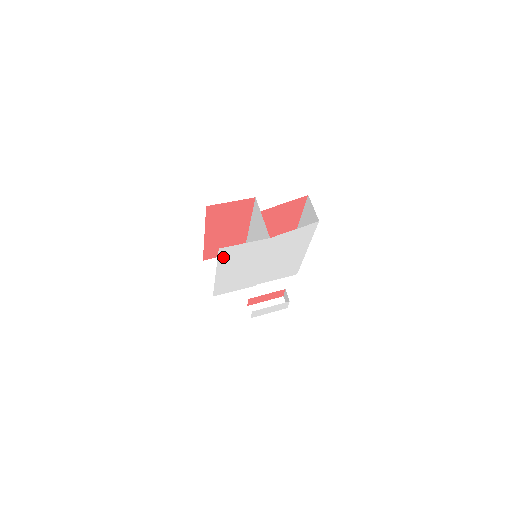
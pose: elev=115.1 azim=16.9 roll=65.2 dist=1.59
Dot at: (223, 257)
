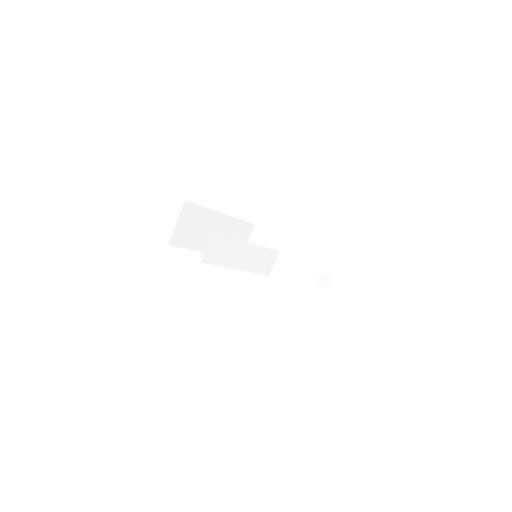
Dot at: occluded
